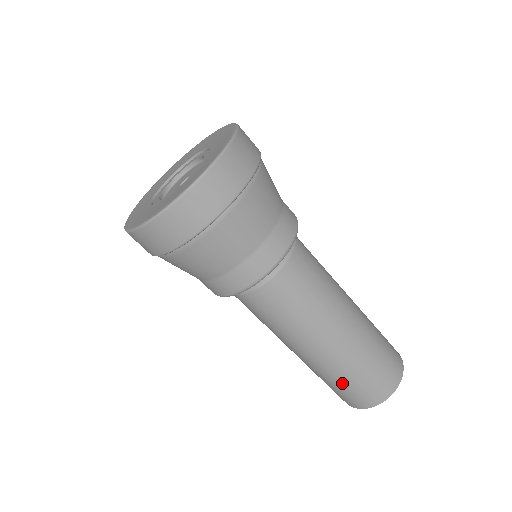
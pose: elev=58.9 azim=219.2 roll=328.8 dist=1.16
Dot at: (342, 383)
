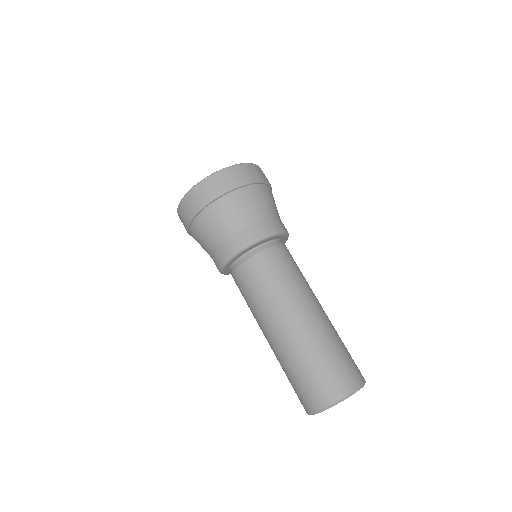
Dot at: (332, 353)
